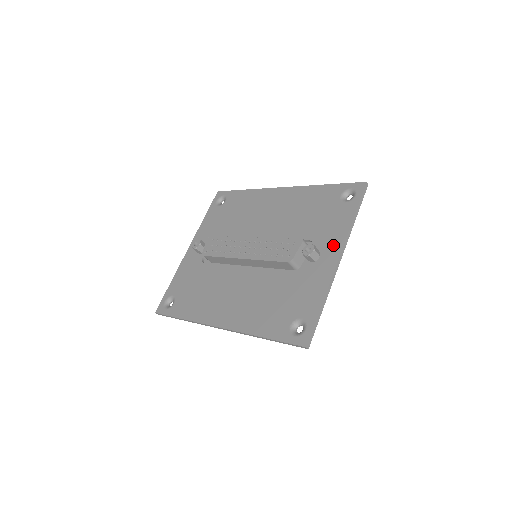
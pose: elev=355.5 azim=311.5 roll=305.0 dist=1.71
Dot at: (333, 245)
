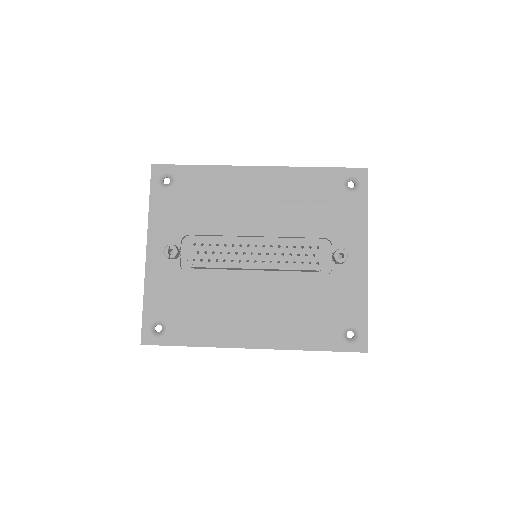
Dot at: (356, 244)
